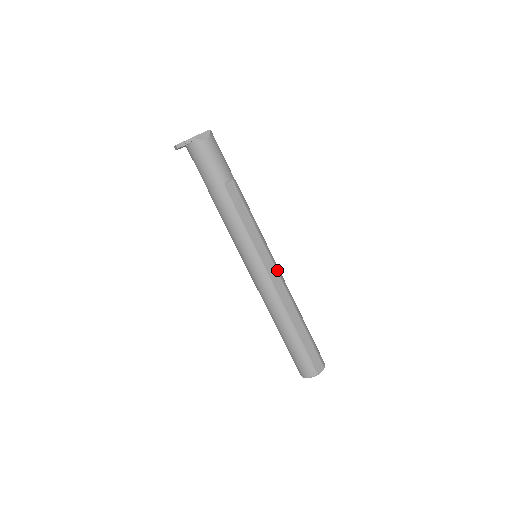
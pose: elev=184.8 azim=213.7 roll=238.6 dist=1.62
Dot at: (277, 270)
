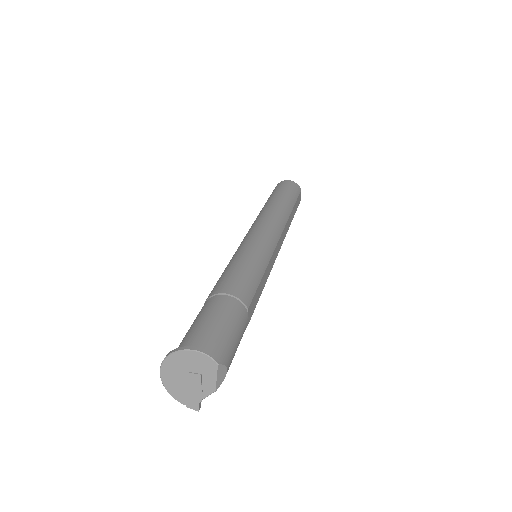
Dot at: (279, 238)
